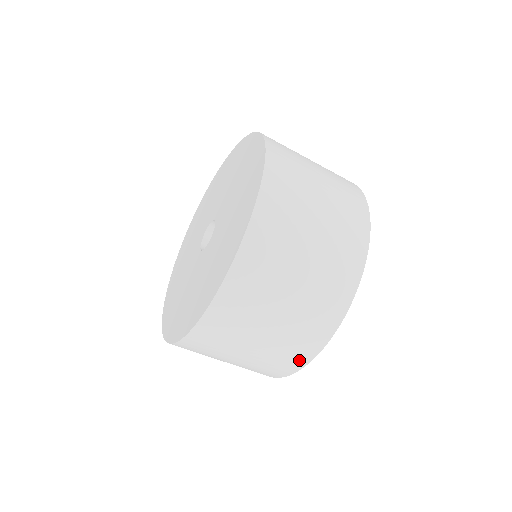
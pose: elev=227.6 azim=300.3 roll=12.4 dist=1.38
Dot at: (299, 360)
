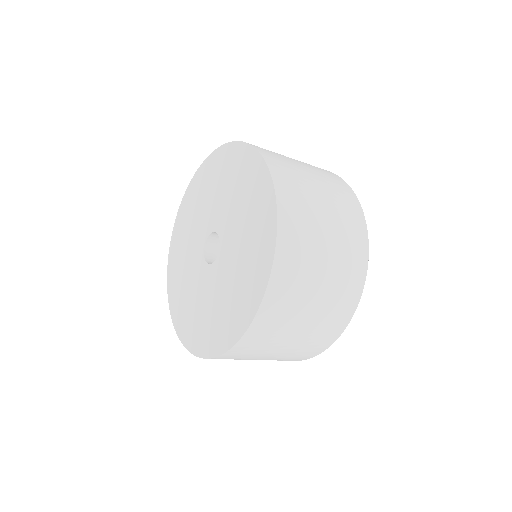
Dot at: (347, 312)
